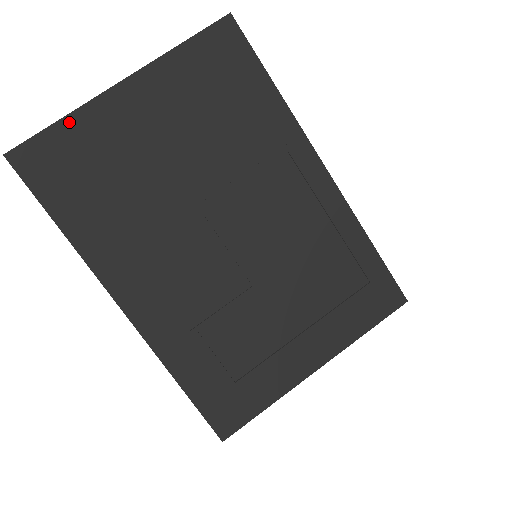
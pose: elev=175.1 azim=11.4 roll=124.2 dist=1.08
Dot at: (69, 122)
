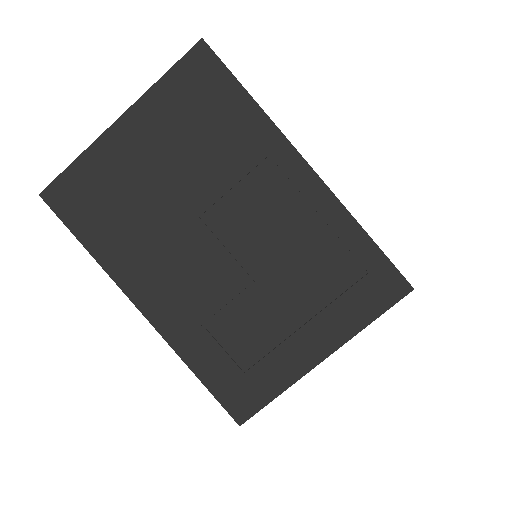
Dot at: (82, 160)
